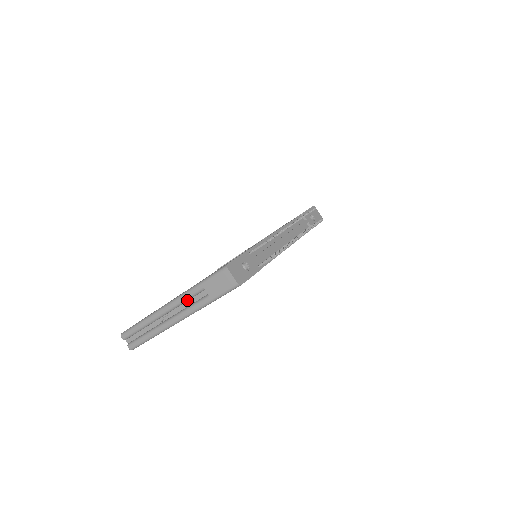
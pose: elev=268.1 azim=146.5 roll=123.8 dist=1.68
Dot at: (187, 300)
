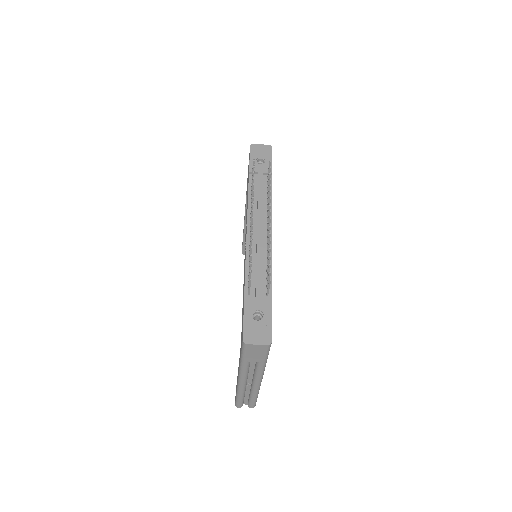
Dot at: (248, 371)
